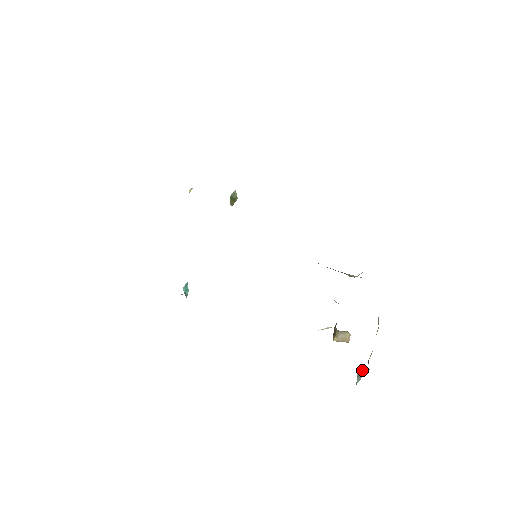
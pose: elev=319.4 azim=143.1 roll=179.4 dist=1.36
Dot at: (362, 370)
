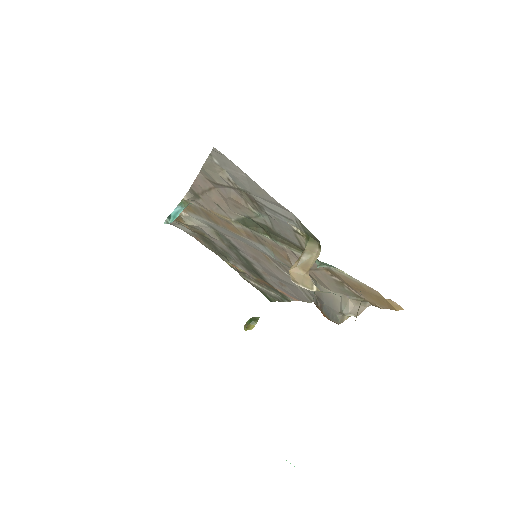
Dot at: occluded
